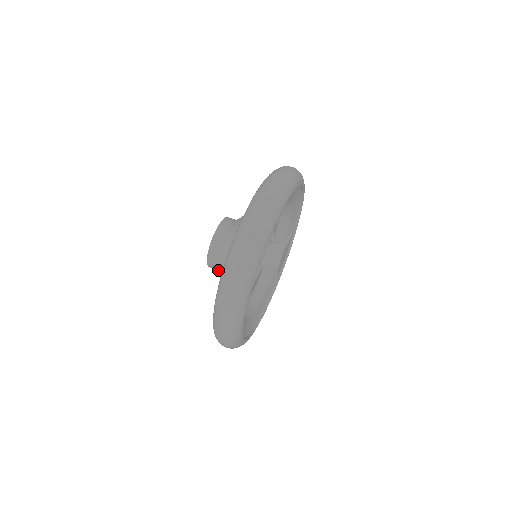
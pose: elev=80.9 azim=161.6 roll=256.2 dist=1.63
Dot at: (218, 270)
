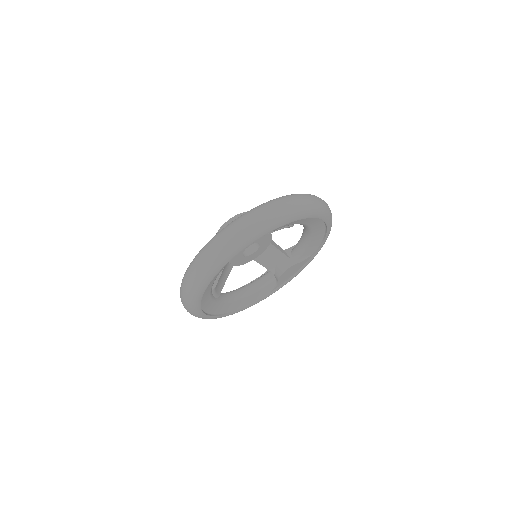
Dot at: occluded
